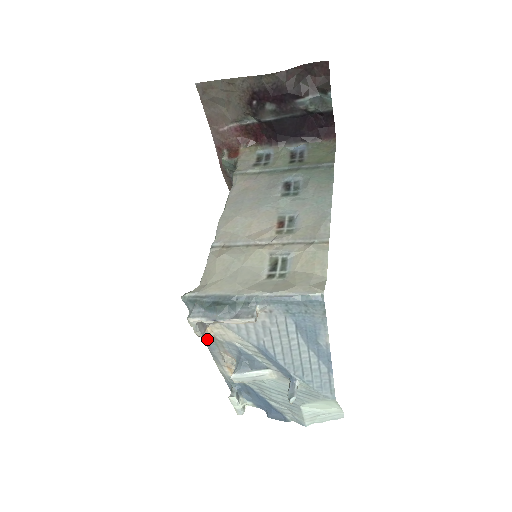
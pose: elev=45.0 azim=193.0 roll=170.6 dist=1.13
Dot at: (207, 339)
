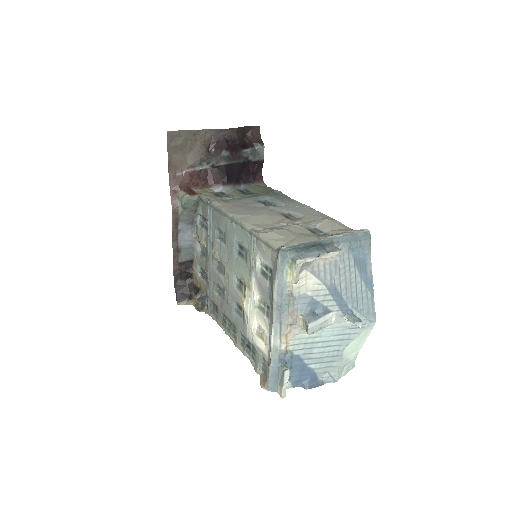
Dot at: (283, 299)
